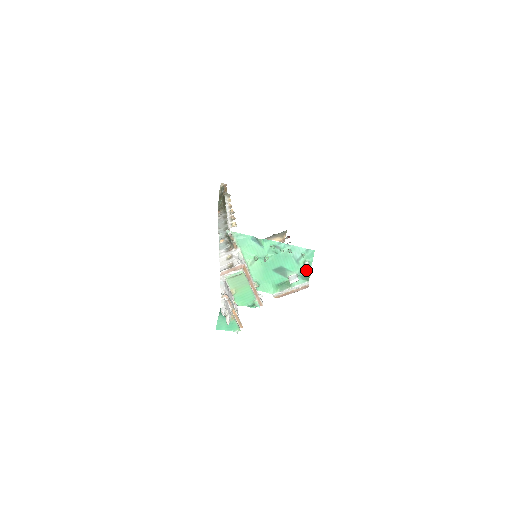
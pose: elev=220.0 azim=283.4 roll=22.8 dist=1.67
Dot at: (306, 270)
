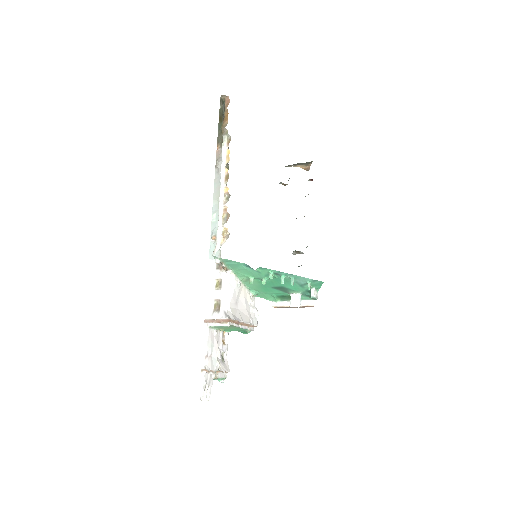
Dot at: occluded
